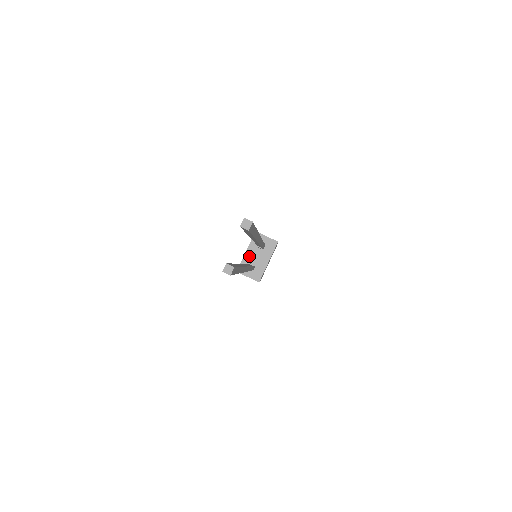
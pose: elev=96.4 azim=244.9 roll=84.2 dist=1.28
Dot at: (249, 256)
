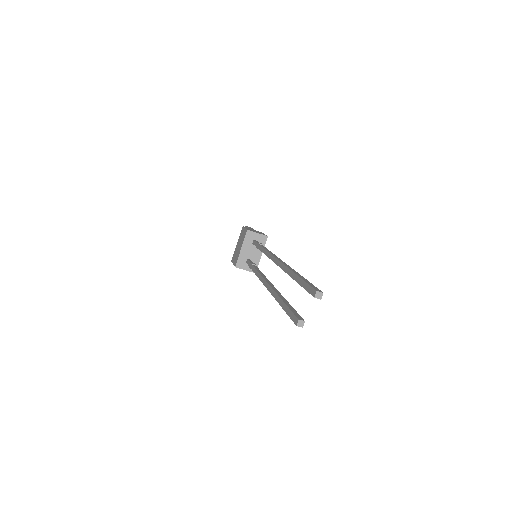
Dot at: (244, 252)
